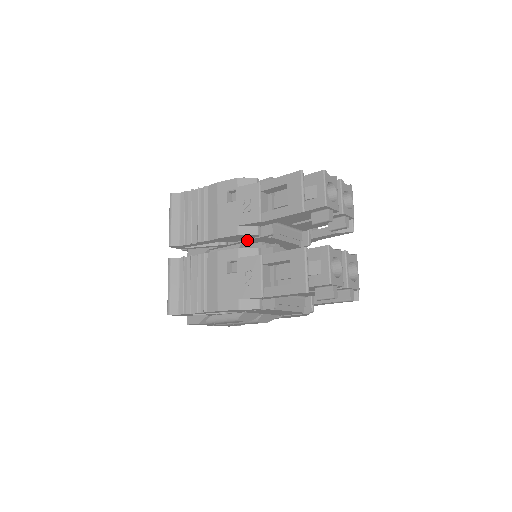
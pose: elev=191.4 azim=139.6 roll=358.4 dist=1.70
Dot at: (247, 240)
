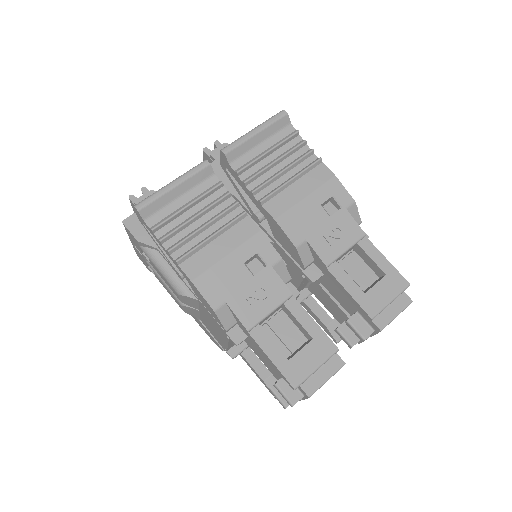
Dot at: (284, 249)
